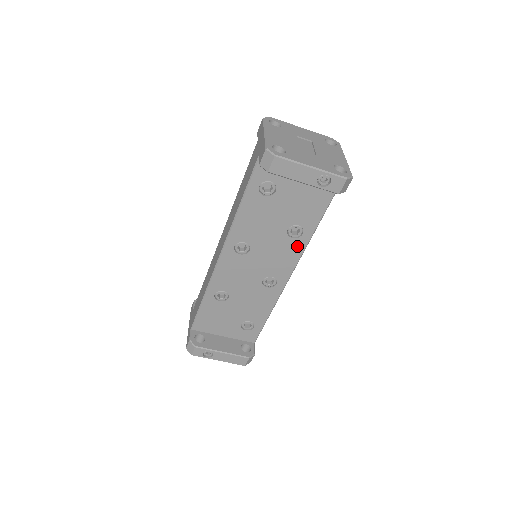
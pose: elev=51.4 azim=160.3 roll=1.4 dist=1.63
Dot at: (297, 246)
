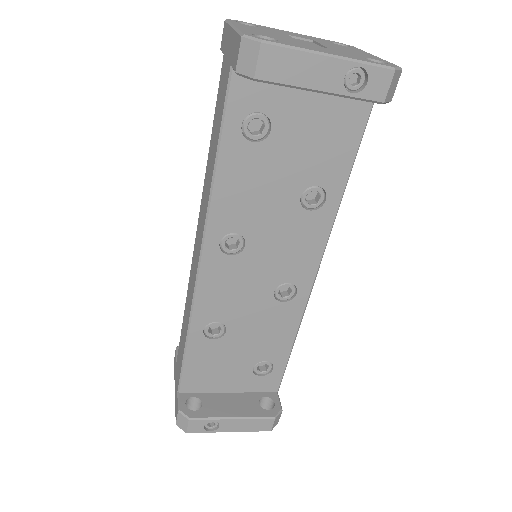
Dot at: (319, 223)
